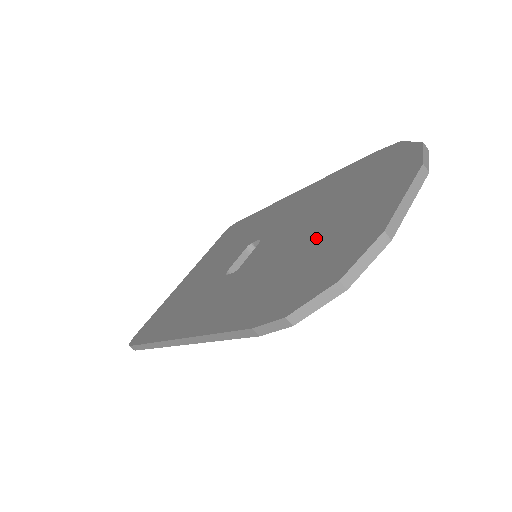
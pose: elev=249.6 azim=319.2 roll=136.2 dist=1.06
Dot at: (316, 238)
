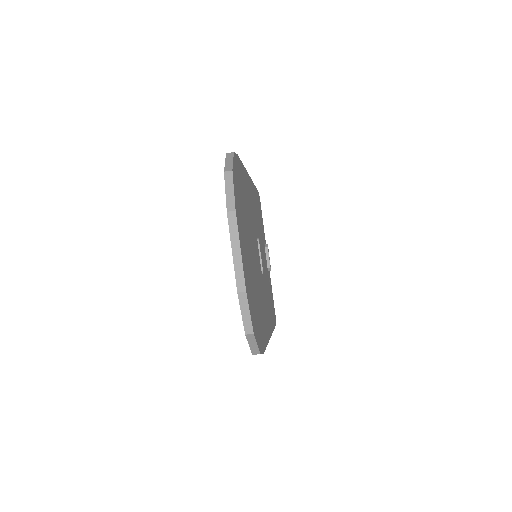
Dot at: occluded
